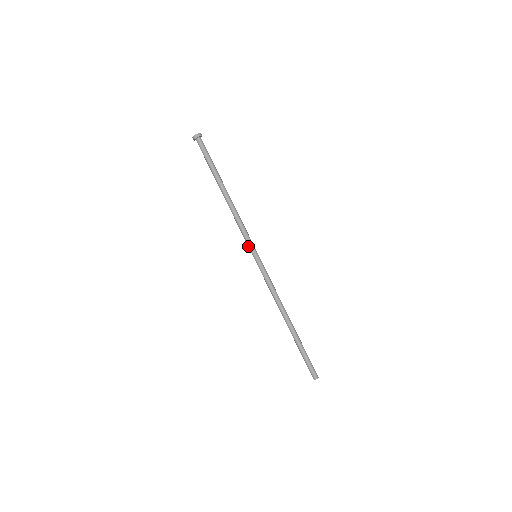
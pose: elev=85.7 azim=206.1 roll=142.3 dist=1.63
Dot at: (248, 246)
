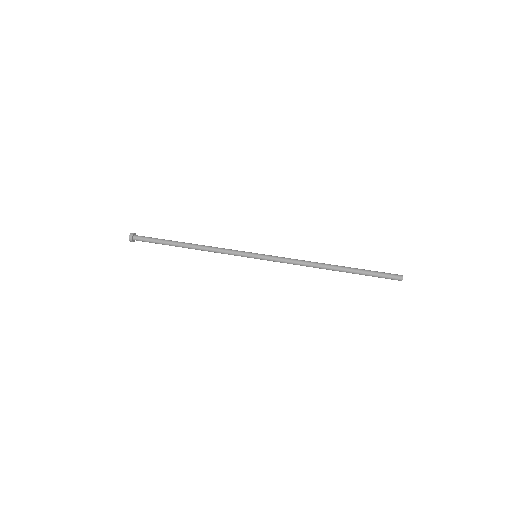
Dot at: (243, 256)
